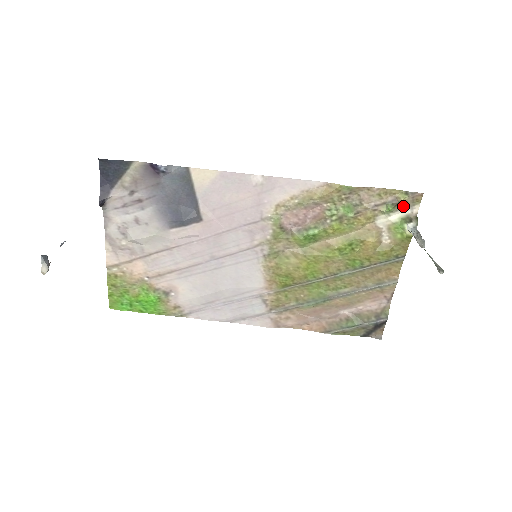
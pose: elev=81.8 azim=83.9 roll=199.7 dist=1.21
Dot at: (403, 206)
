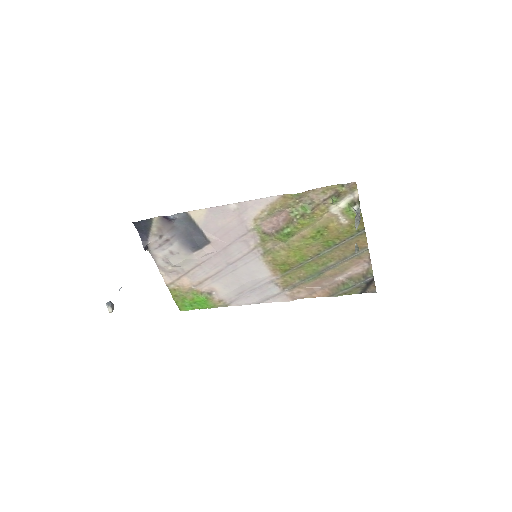
Dot at: (345, 195)
